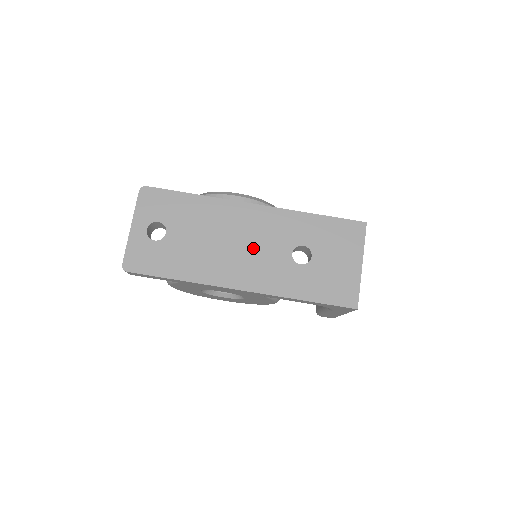
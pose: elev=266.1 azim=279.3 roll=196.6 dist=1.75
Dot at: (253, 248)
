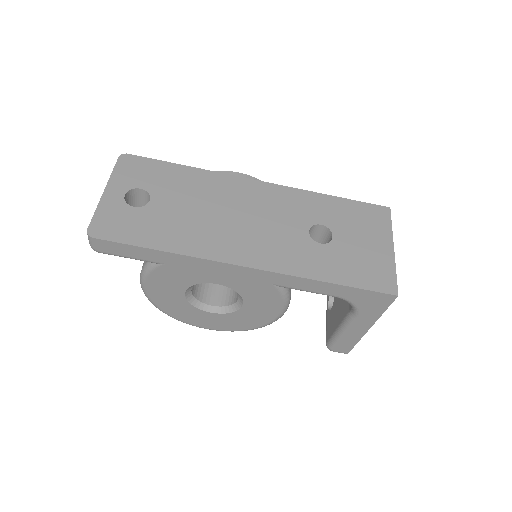
Dot at: (260, 223)
